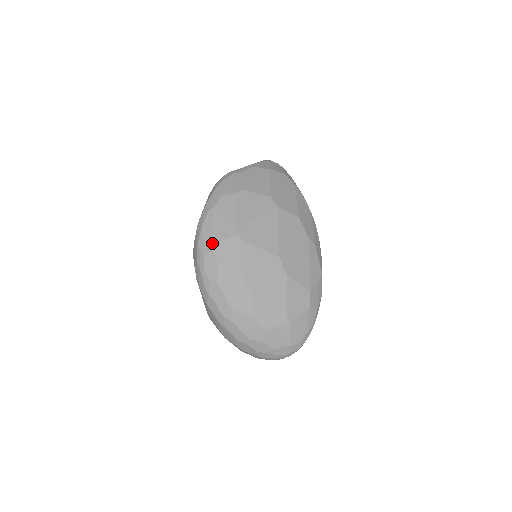
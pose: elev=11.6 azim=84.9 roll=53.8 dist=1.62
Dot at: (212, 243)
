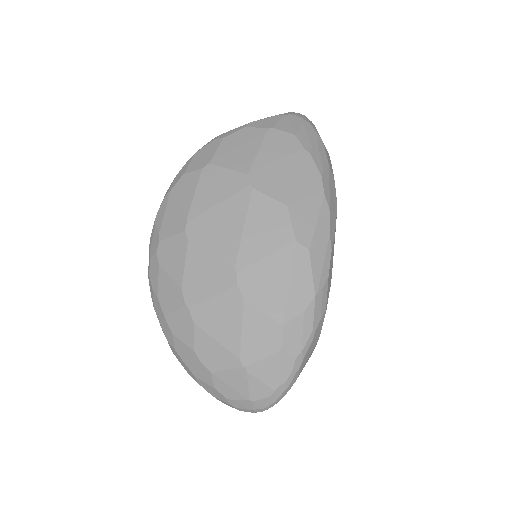
Dot at: (157, 241)
